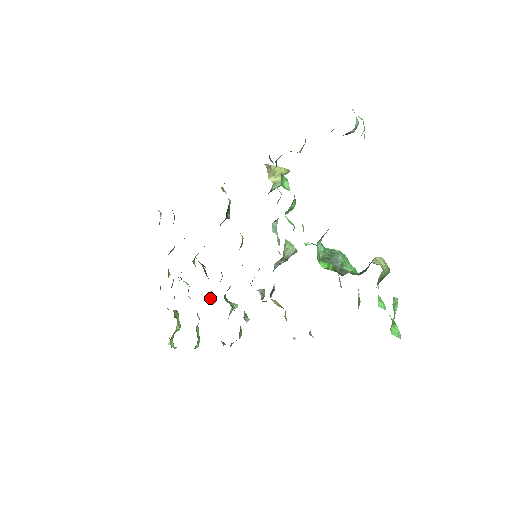
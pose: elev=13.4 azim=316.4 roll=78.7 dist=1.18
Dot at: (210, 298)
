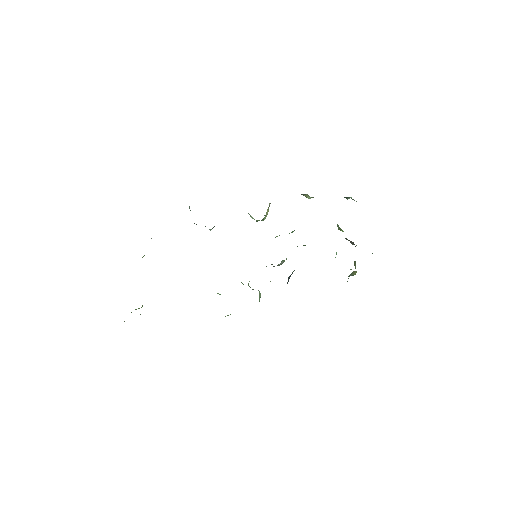
Dot at: occluded
